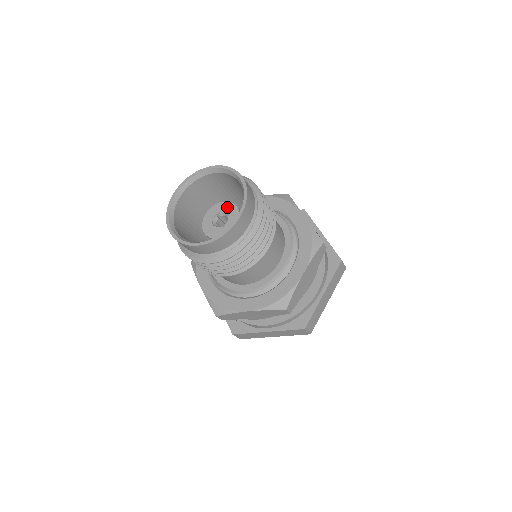
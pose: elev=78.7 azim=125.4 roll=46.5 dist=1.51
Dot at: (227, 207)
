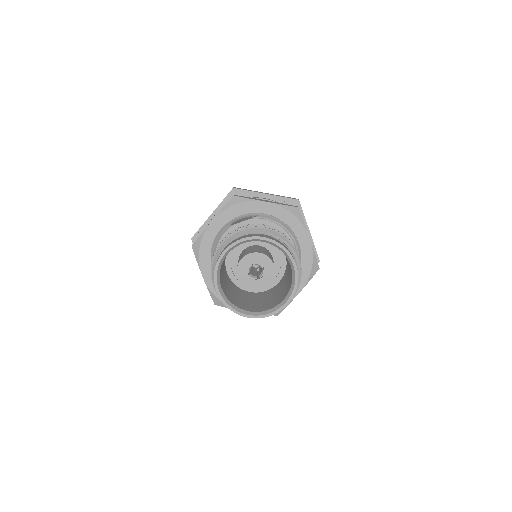
Dot at: (264, 260)
